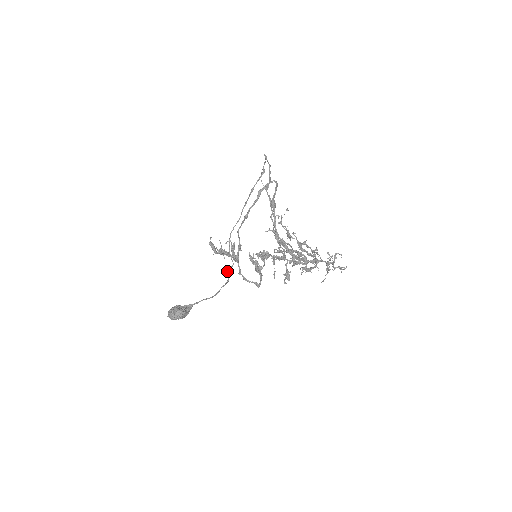
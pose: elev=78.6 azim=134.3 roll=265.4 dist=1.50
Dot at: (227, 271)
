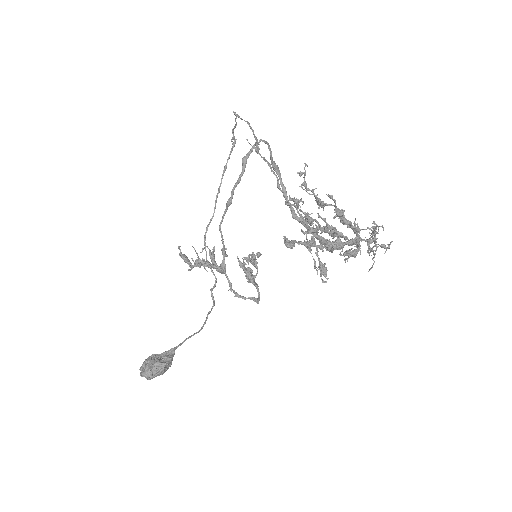
Dot at: occluded
